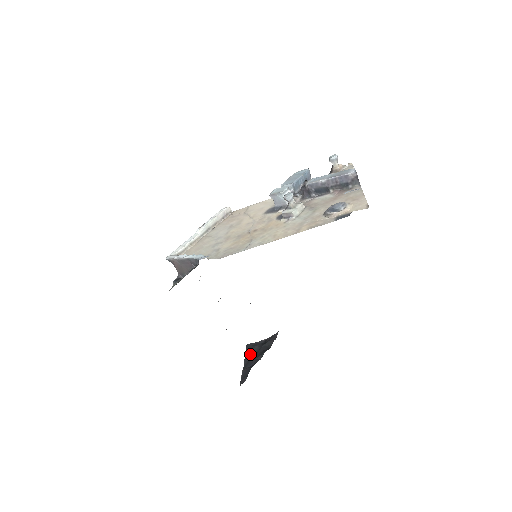
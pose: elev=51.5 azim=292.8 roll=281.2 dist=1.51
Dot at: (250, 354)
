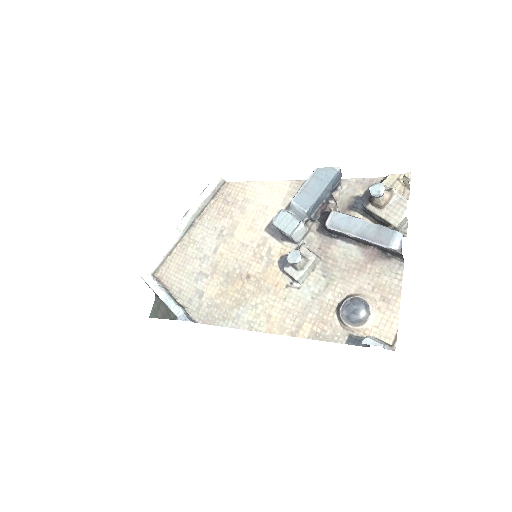
Dot at: occluded
